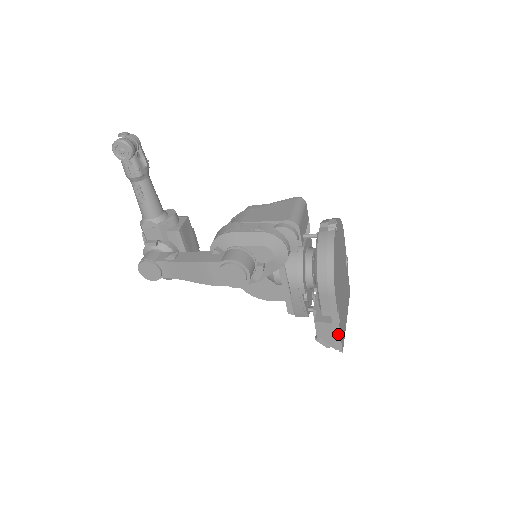
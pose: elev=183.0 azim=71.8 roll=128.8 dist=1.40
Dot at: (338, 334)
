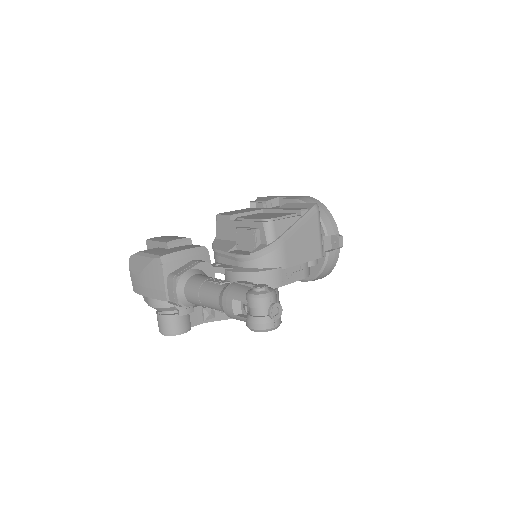
Dot at: occluded
